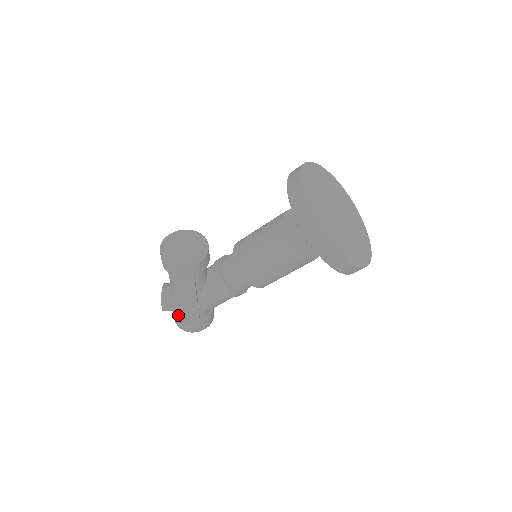
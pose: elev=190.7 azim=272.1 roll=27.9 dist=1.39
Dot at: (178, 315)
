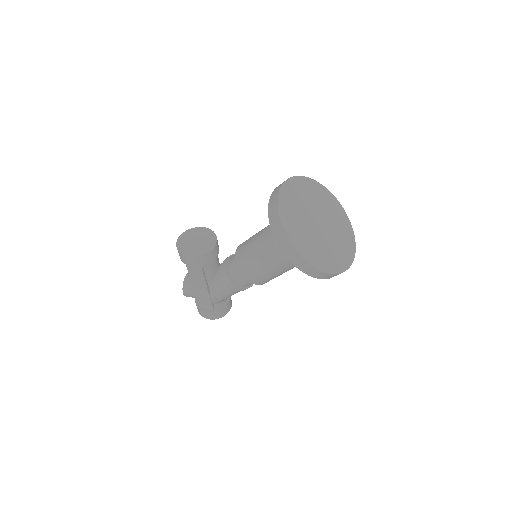
Dot at: occluded
